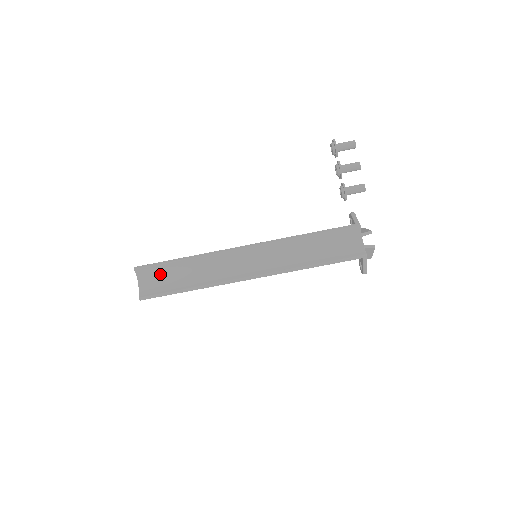
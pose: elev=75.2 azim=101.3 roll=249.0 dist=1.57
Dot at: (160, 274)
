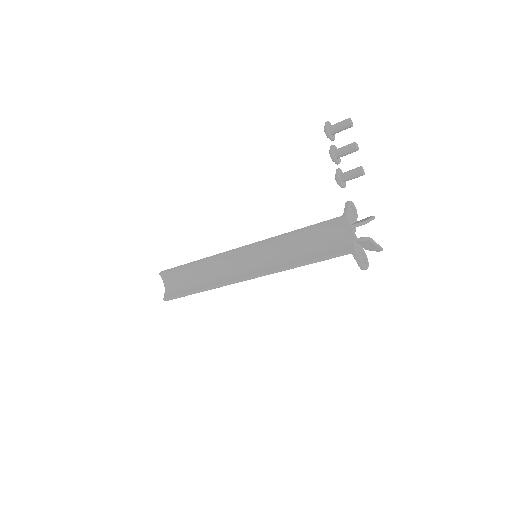
Dot at: (178, 277)
